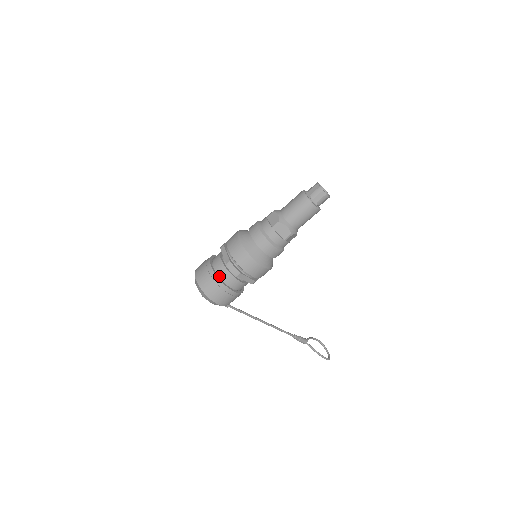
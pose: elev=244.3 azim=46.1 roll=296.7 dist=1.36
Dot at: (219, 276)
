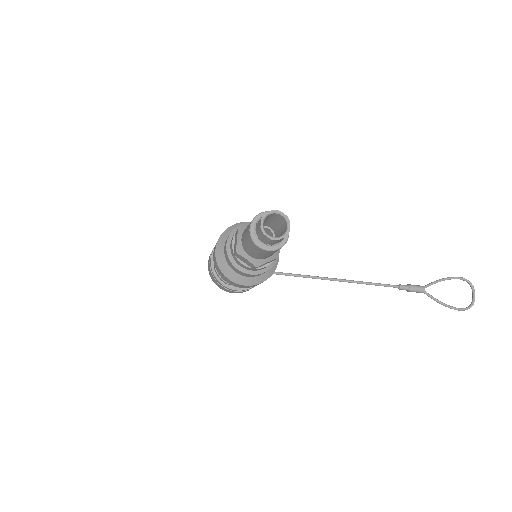
Dot at: occluded
